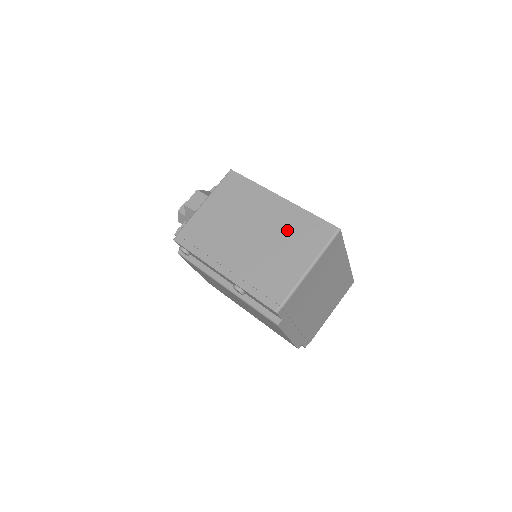
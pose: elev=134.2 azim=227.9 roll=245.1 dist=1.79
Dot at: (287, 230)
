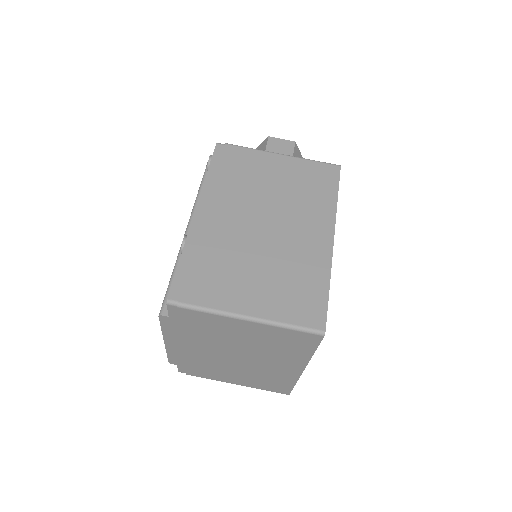
Dot at: (290, 266)
